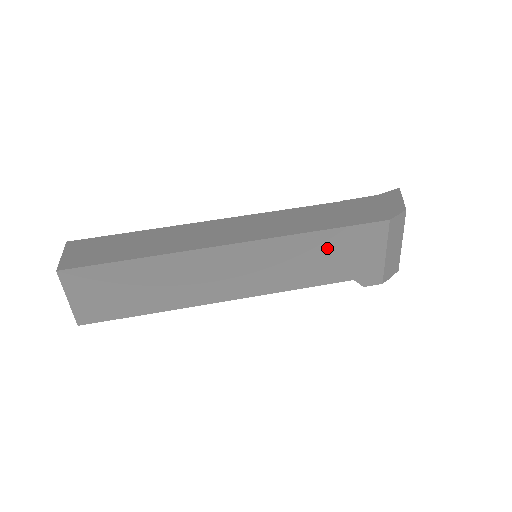
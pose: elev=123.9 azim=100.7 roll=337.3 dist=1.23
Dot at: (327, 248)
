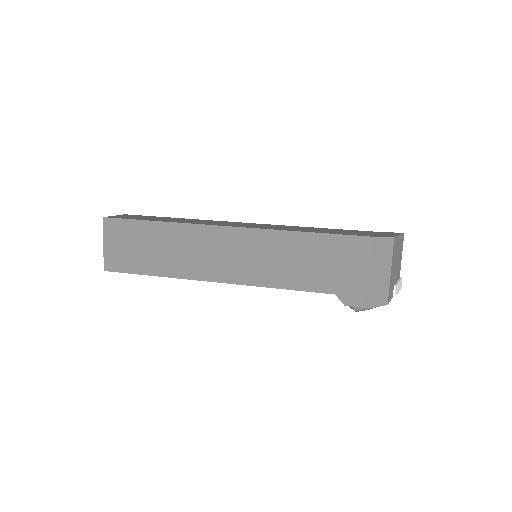
Dot at: (311, 252)
